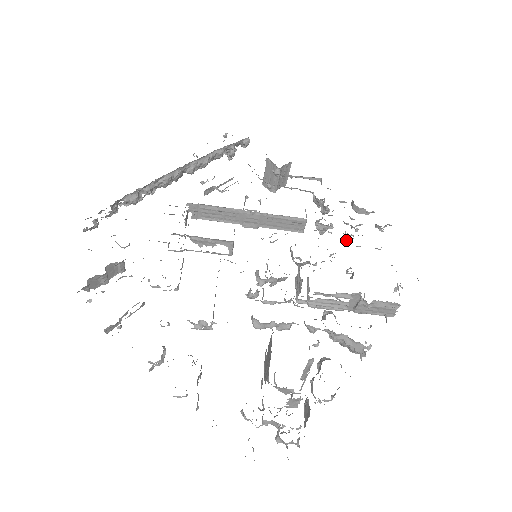
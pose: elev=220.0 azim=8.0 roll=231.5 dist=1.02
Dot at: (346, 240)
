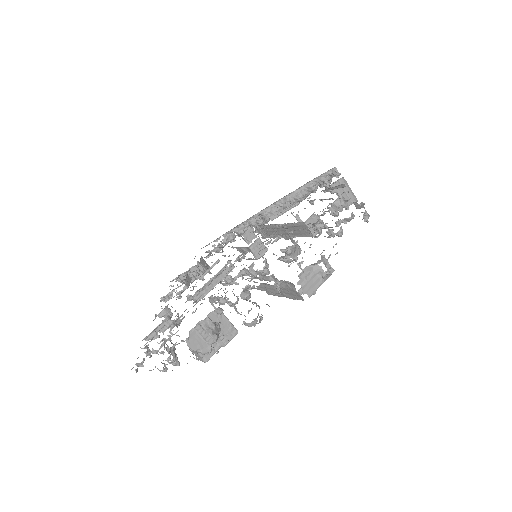
Dot at: occluded
